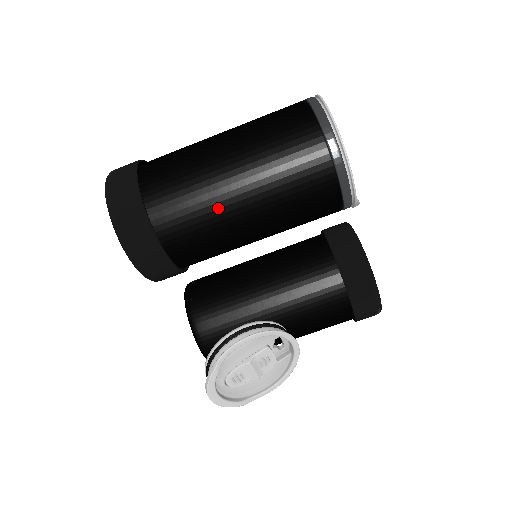
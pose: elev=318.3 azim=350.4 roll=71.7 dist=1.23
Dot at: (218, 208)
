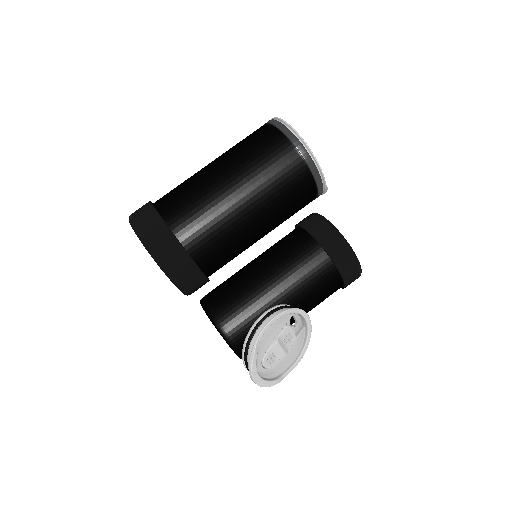
Dot at: (230, 218)
